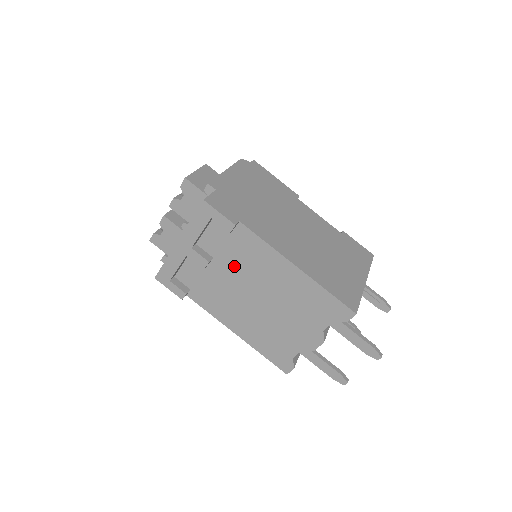
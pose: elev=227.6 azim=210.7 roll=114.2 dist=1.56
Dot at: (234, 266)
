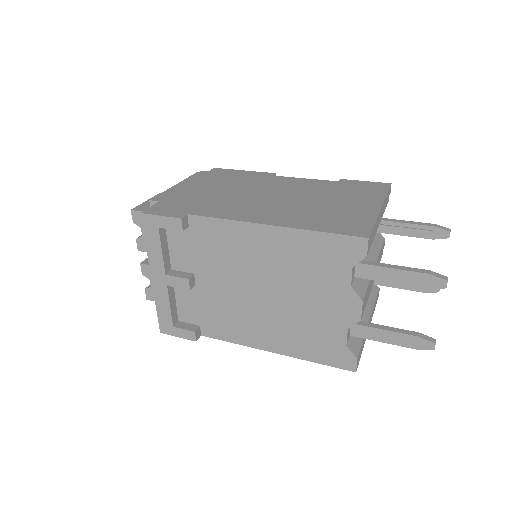
Dot at: (216, 269)
